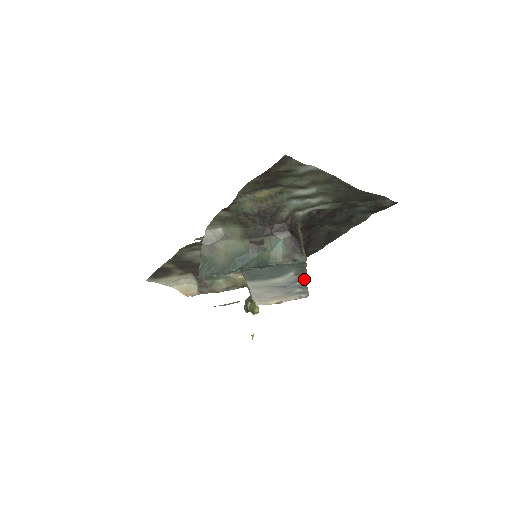
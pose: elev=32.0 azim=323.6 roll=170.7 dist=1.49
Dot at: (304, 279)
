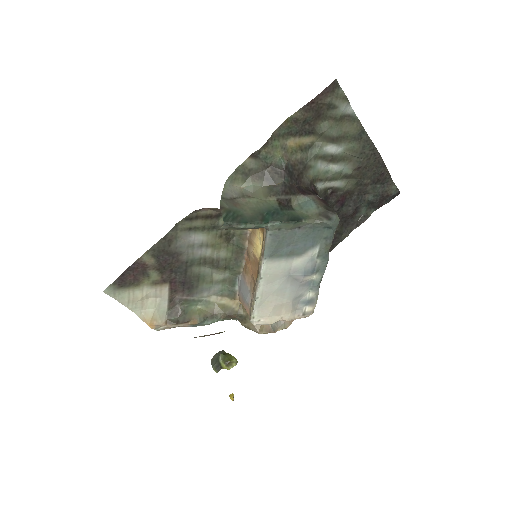
Dot at: (324, 266)
